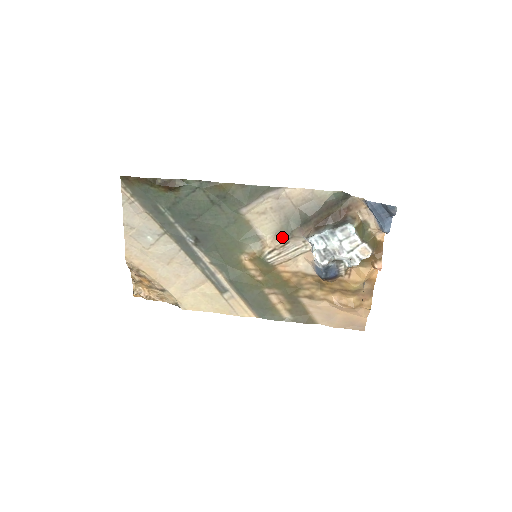
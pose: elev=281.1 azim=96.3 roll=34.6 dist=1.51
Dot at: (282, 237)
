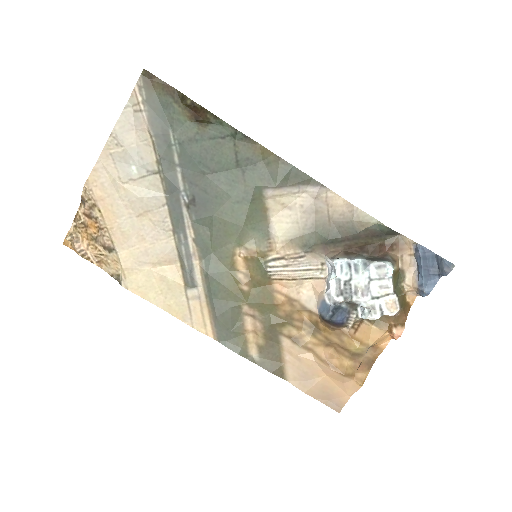
Dot at: (298, 247)
